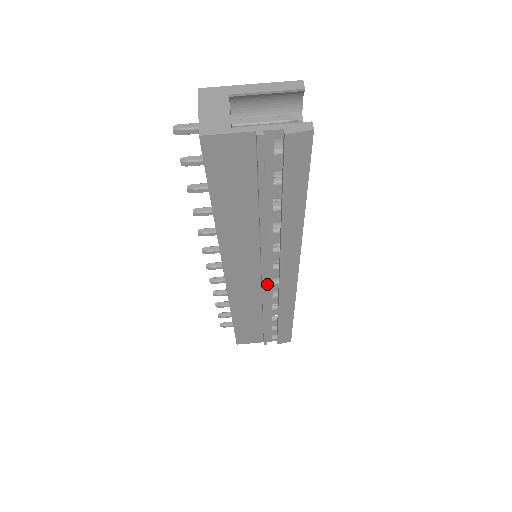
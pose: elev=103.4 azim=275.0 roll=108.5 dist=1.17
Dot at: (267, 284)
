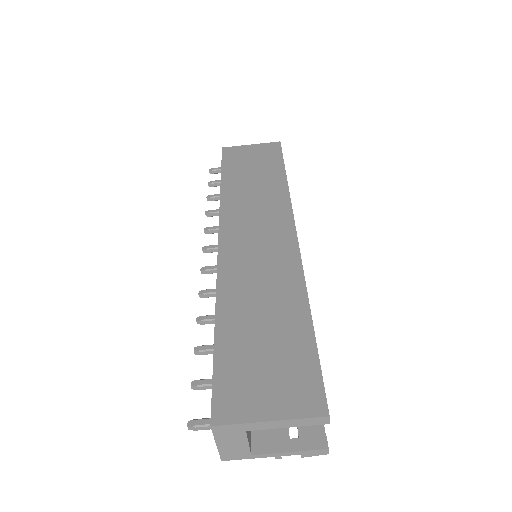
Dot at: occluded
